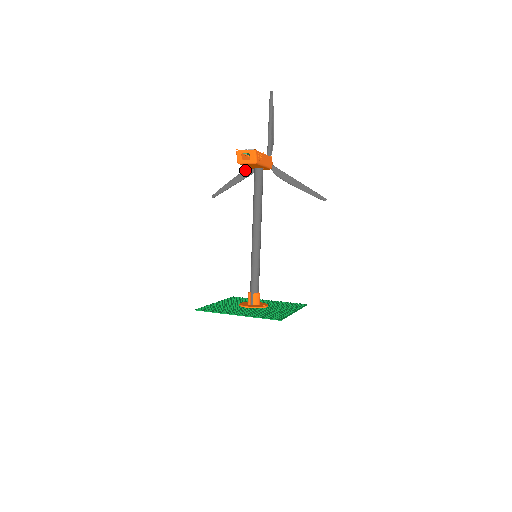
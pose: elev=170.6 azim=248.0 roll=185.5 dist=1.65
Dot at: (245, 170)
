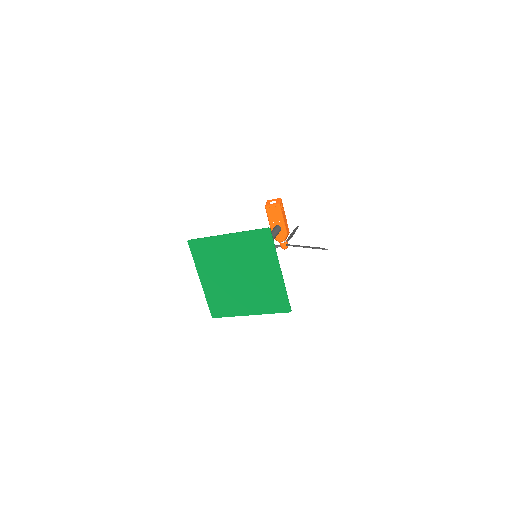
Dot at: occluded
